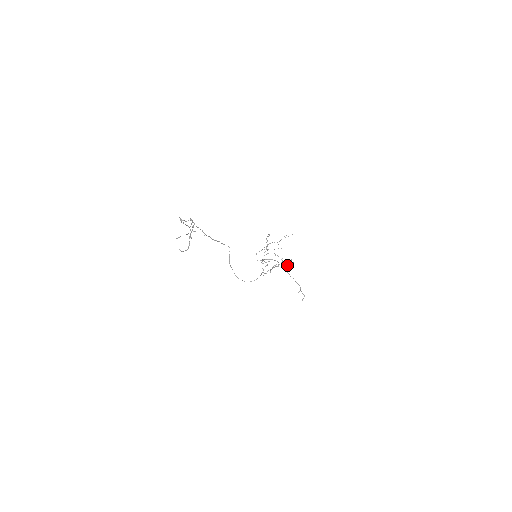
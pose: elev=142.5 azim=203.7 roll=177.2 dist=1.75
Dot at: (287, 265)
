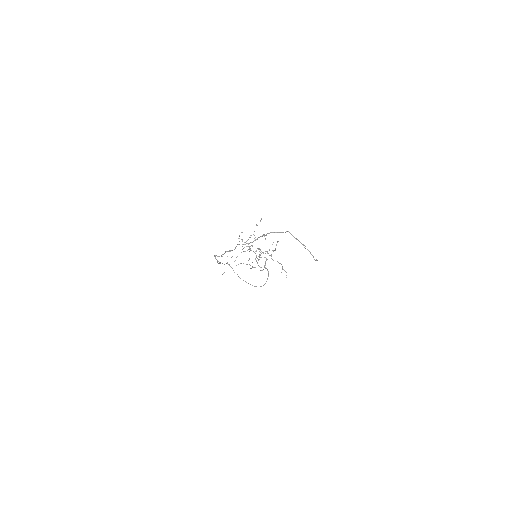
Dot at: (274, 250)
